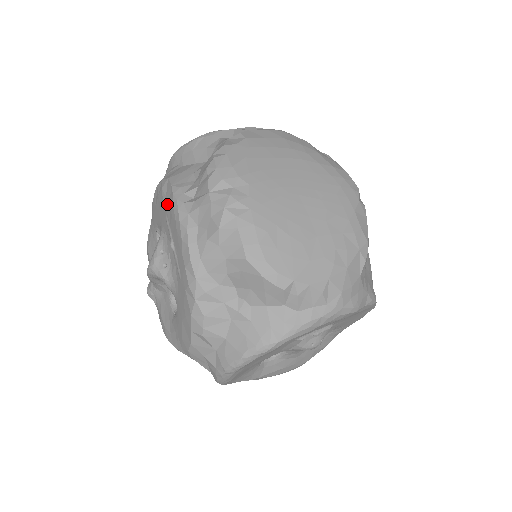
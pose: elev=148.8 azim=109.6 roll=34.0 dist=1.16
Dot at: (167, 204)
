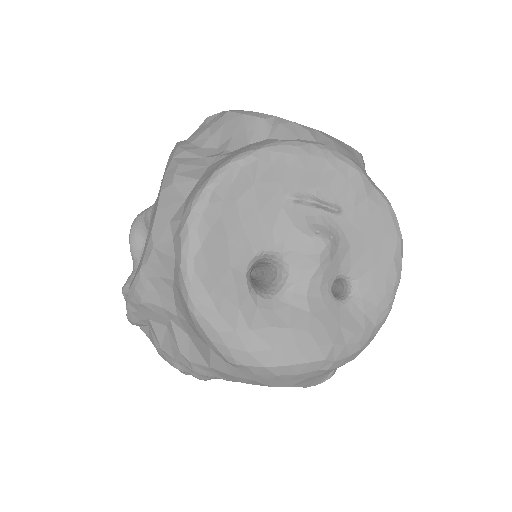
Dot at: occluded
